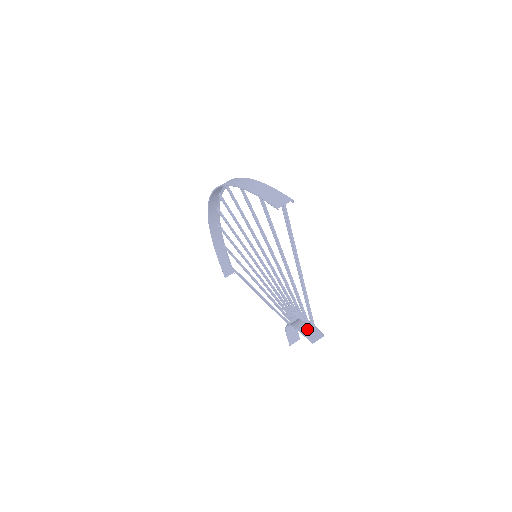
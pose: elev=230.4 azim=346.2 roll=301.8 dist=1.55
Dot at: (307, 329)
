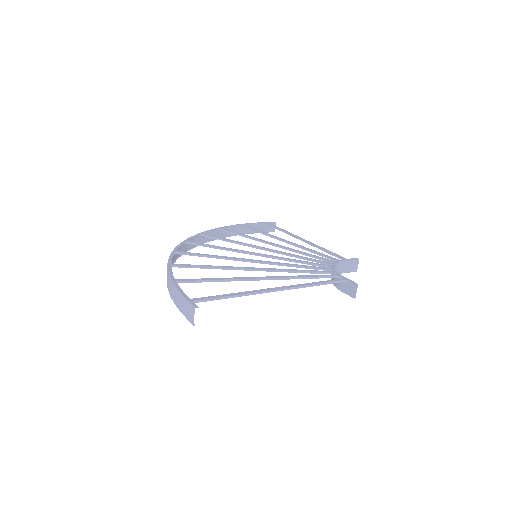
Dot at: (343, 284)
